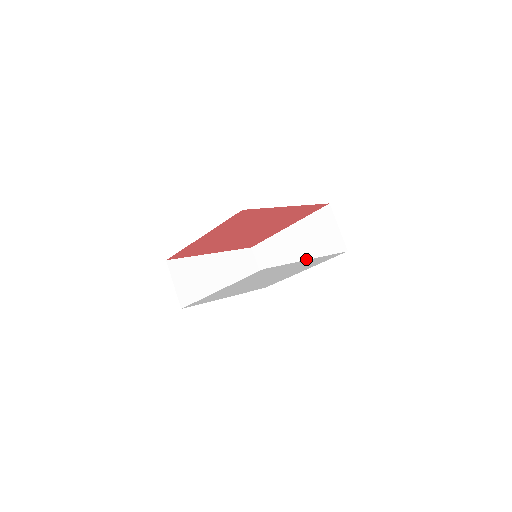
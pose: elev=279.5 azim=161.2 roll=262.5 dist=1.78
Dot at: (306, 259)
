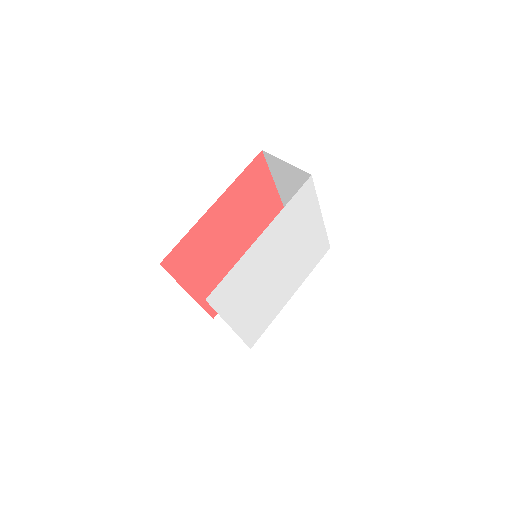
Dot at: occluded
